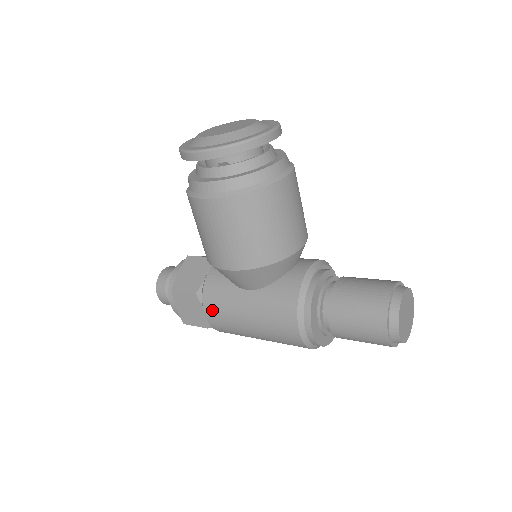
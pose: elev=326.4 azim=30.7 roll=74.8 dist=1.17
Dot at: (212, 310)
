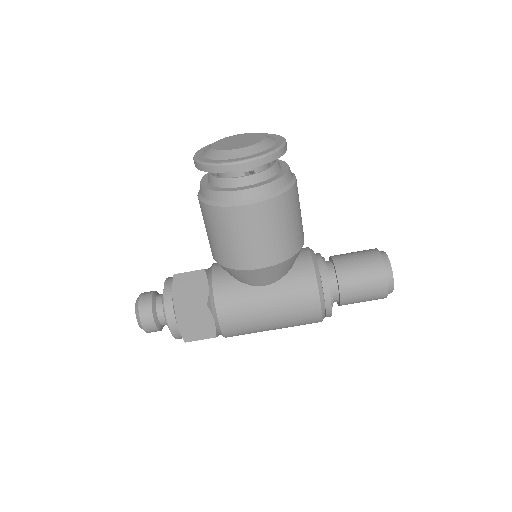
Dot at: (228, 315)
